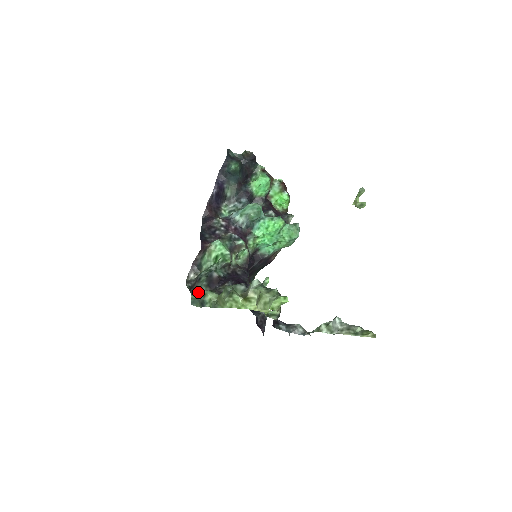
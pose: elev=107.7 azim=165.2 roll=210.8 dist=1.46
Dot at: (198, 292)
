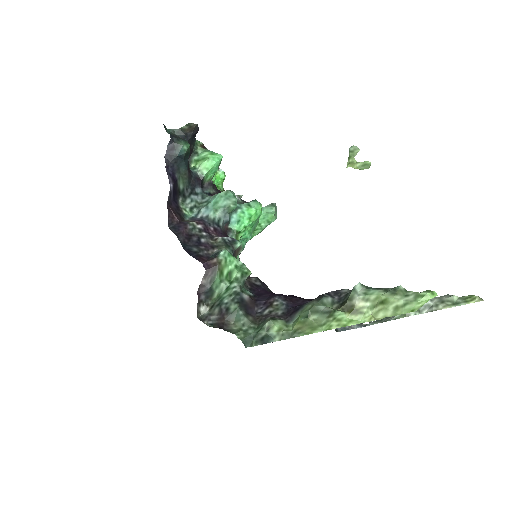
Dot at: (239, 327)
